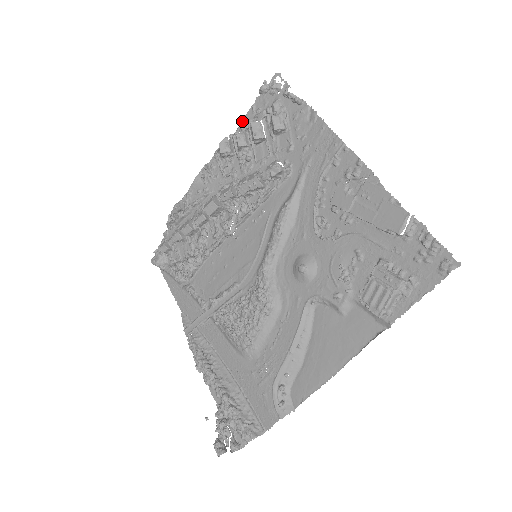
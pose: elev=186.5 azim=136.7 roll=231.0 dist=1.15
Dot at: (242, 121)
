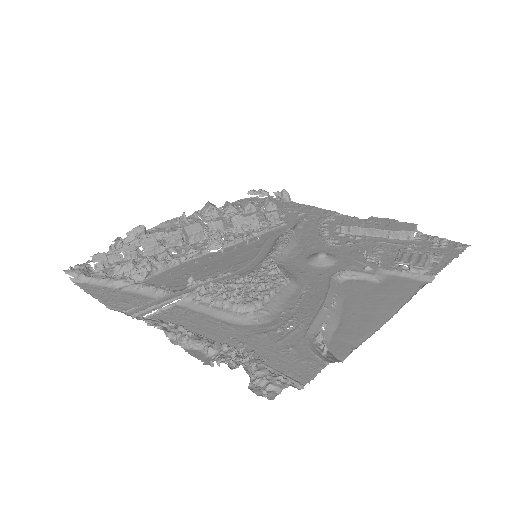
Dot at: occluded
